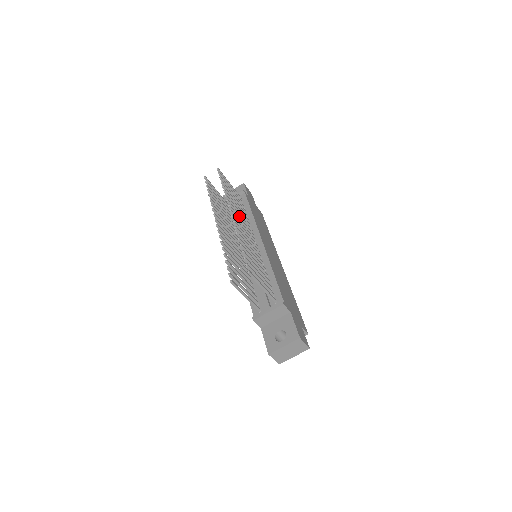
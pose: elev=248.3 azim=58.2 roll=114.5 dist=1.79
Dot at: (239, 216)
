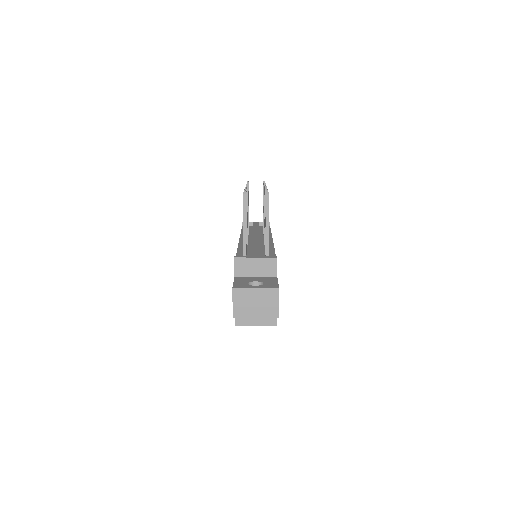
Dot at: occluded
